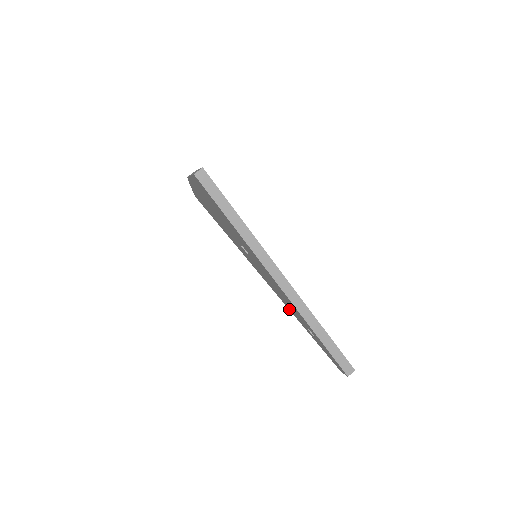
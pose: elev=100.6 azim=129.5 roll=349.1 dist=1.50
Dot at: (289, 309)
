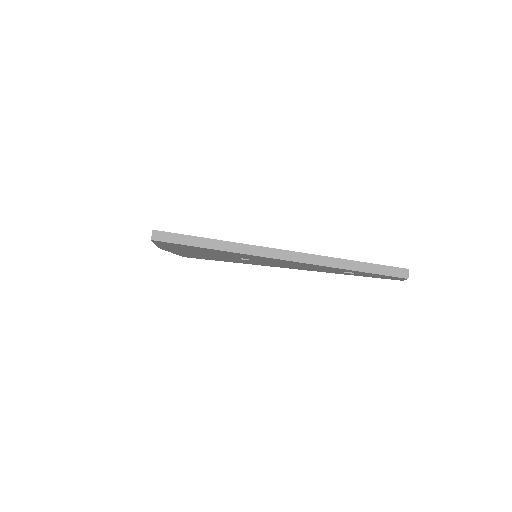
Dot at: occluded
